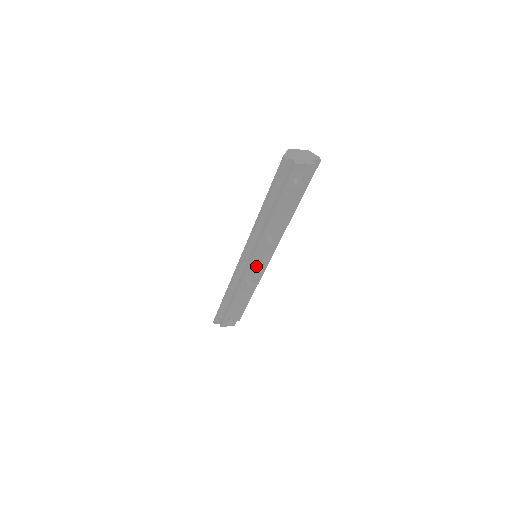
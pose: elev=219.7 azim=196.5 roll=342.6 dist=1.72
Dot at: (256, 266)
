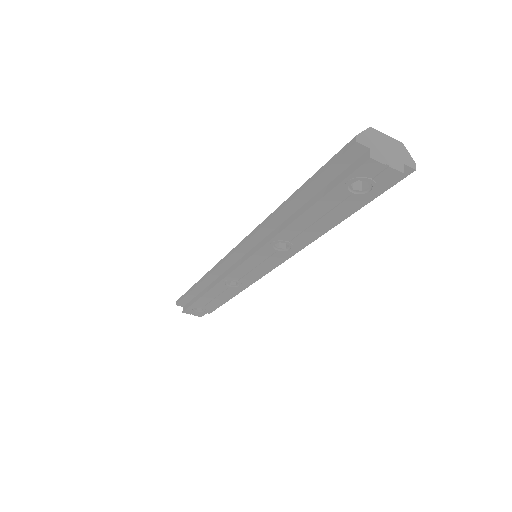
Dot at: (250, 269)
